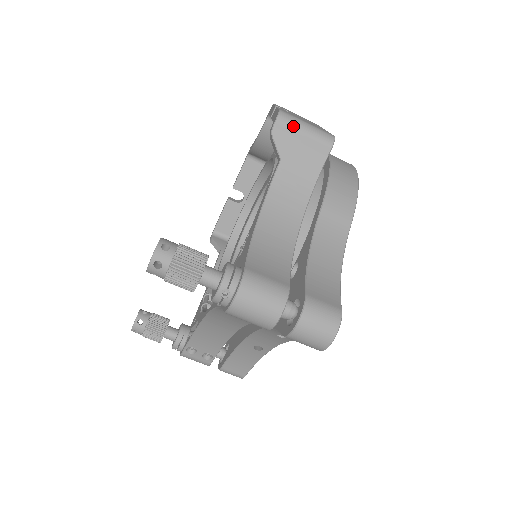
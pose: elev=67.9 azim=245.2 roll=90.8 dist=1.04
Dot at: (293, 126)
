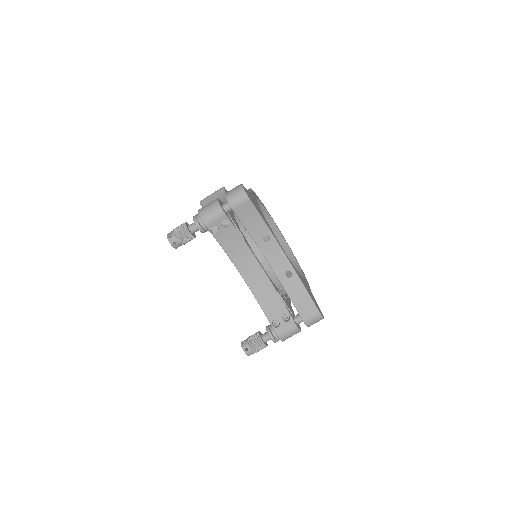
Dot at: (206, 198)
